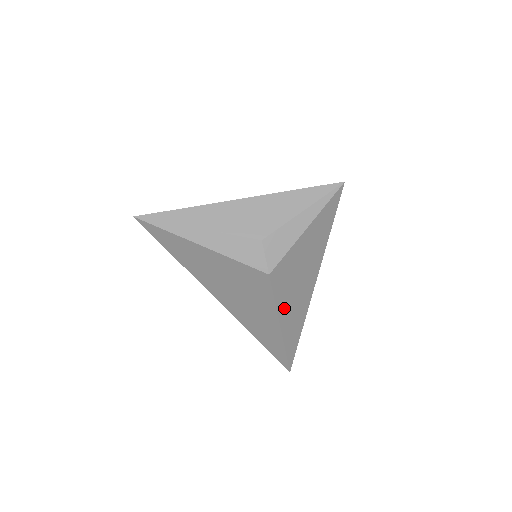
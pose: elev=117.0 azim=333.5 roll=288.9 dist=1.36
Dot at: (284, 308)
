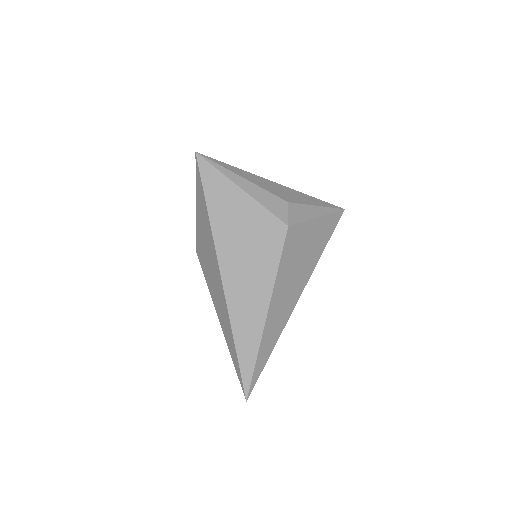
Dot at: (279, 286)
